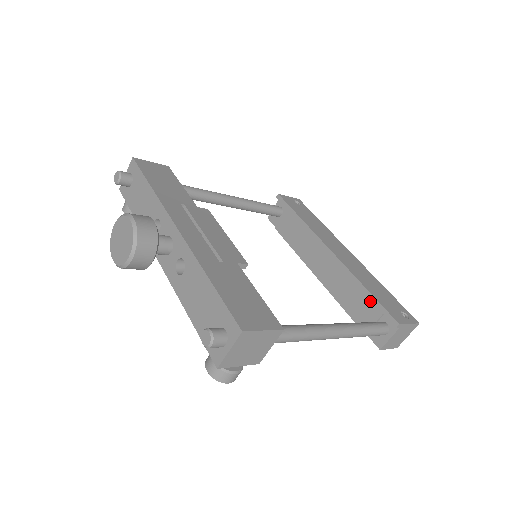
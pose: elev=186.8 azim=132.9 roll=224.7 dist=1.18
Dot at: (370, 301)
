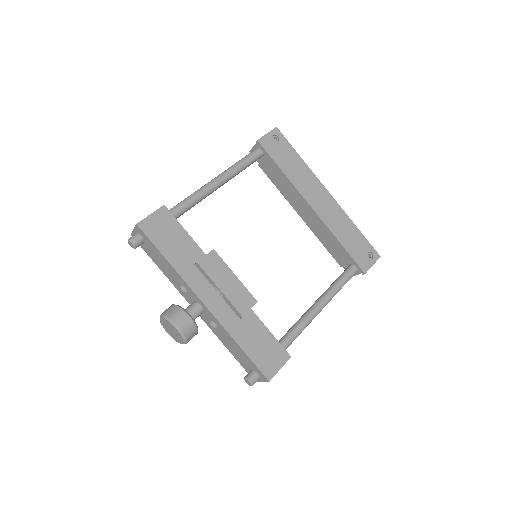
Dot at: (345, 251)
